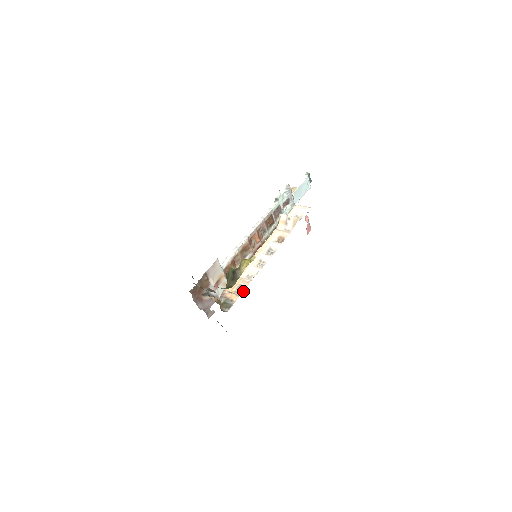
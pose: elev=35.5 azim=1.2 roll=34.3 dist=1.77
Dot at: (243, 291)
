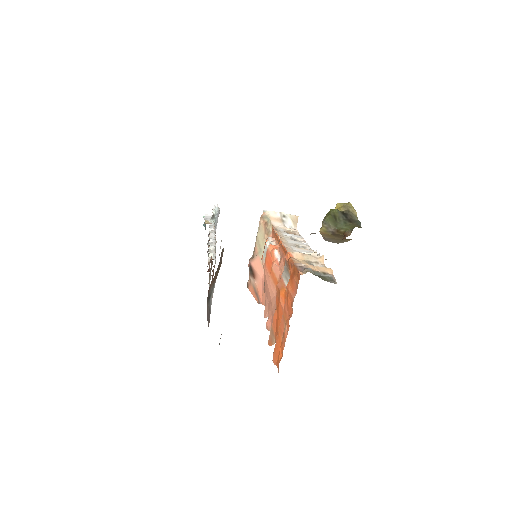
Dot at: (325, 266)
